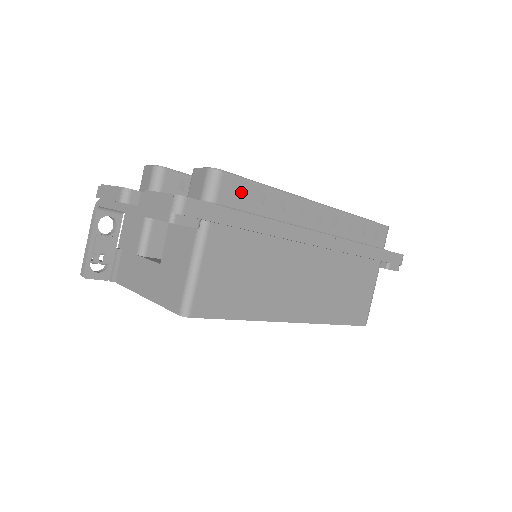
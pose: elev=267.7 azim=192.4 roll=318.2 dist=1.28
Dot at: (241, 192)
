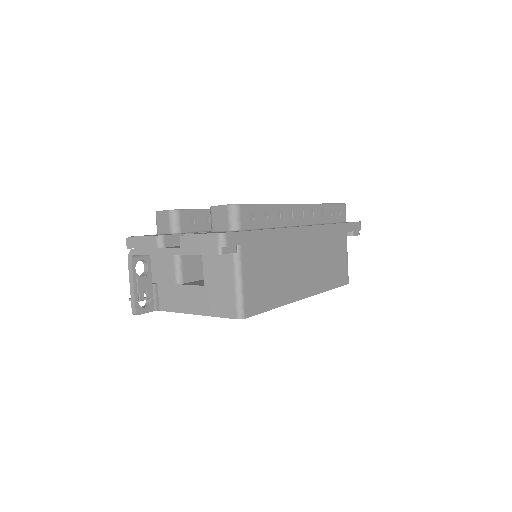
Dot at: (253, 215)
